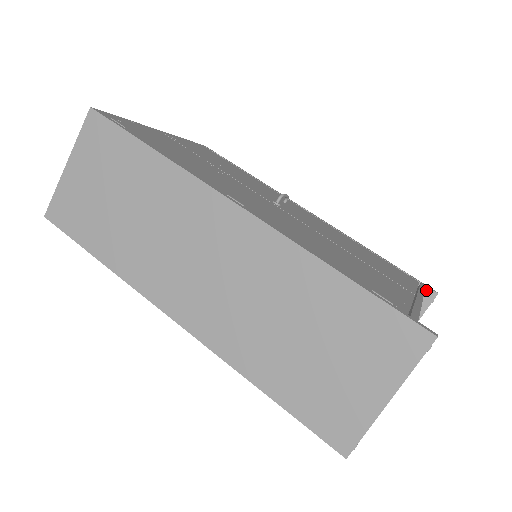
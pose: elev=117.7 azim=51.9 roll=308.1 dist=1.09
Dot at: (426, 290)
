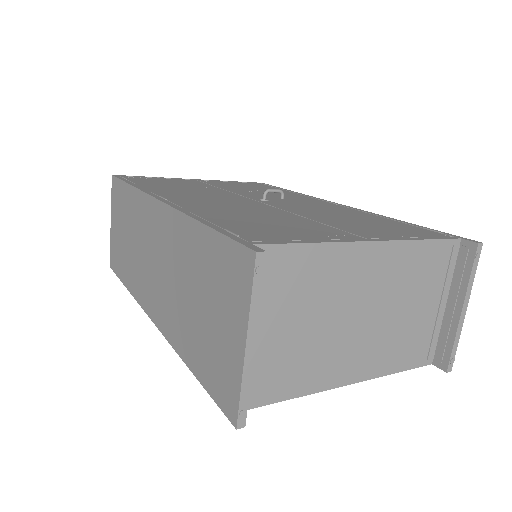
Dot at: (463, 244)
